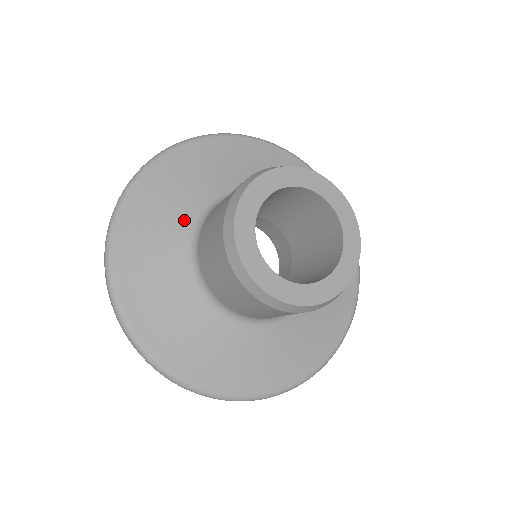
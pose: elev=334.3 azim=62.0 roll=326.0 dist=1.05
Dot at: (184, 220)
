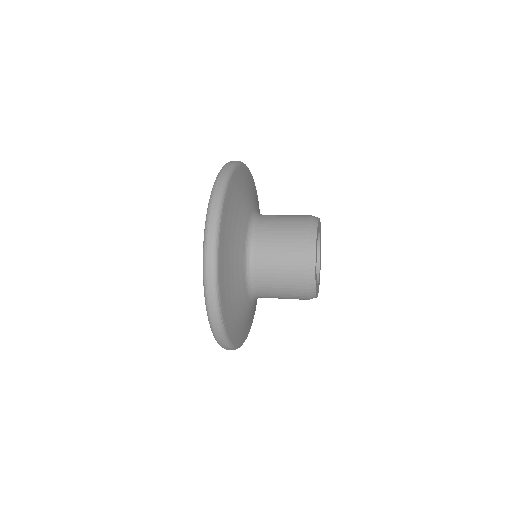
Dot at: (241, 278)
